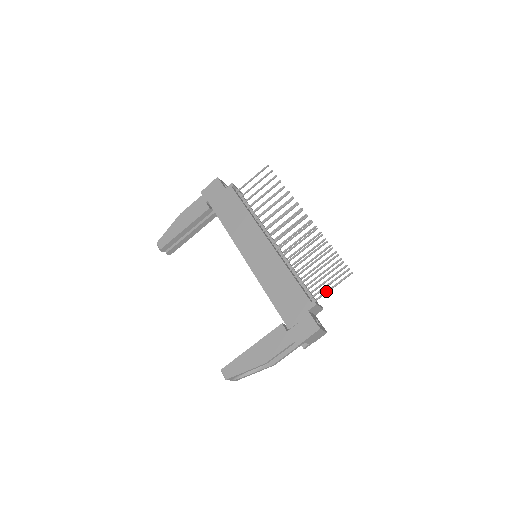
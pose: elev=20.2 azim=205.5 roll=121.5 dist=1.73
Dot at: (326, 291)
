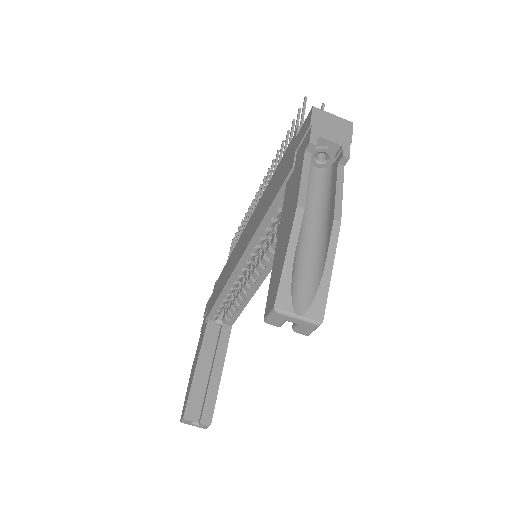
Dot at: occluded
